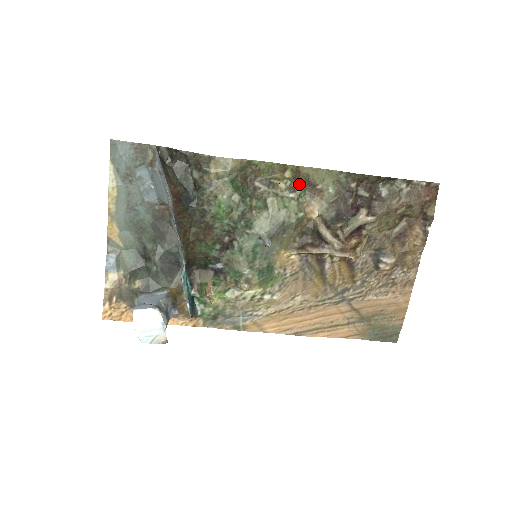
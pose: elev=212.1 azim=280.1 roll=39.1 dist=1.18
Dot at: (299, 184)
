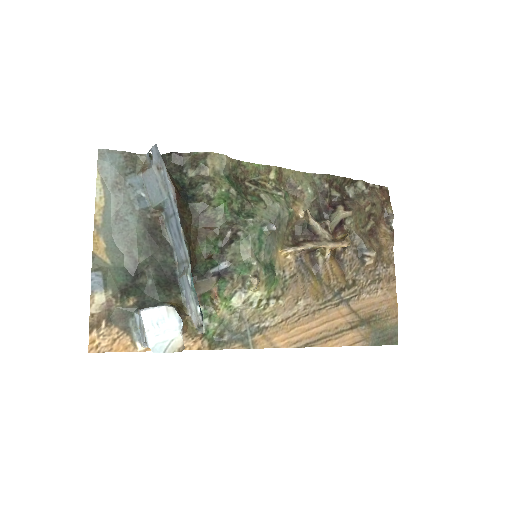
Dot at: (282, 187)
